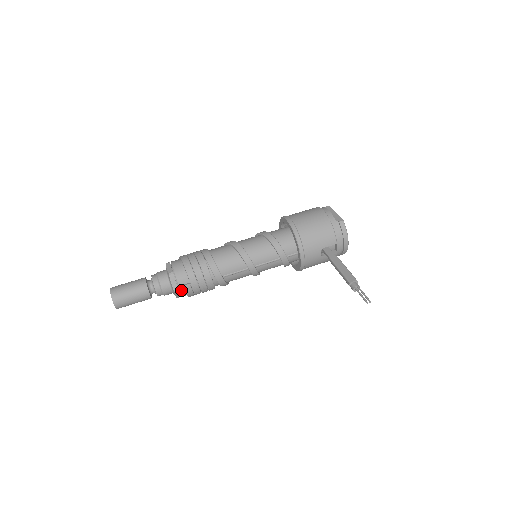
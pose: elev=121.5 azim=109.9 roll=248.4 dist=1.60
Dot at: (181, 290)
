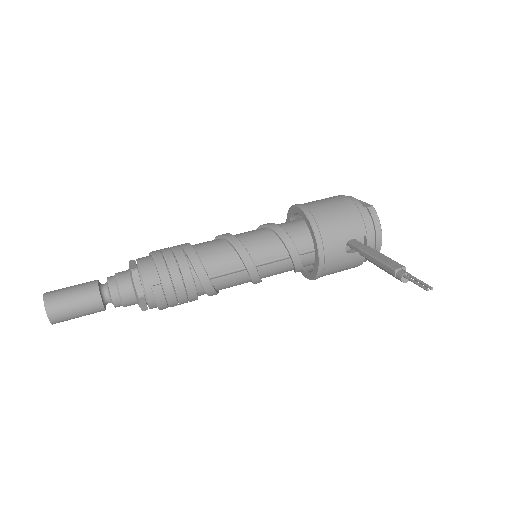
Dot at: (148, 294)
